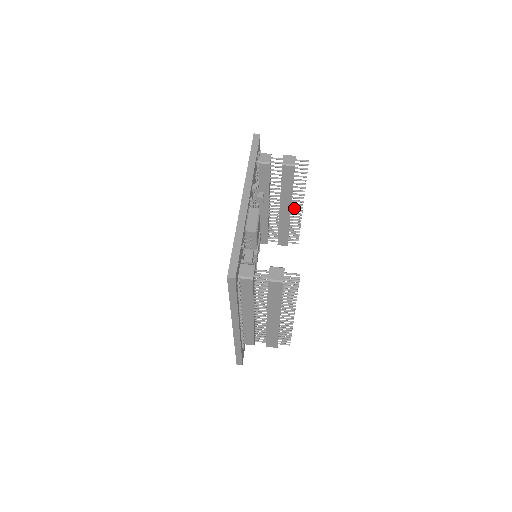
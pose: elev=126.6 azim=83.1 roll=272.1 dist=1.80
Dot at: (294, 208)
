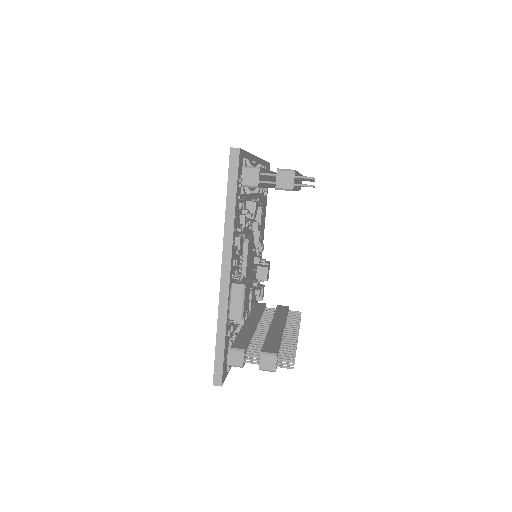
Dot at: occluded
